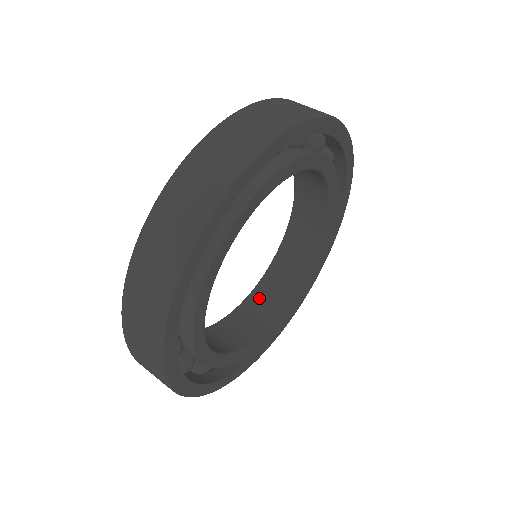
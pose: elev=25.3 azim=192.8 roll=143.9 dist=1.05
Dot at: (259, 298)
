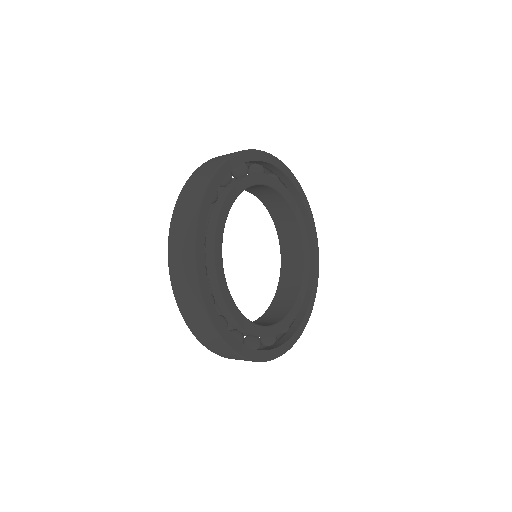
Dot at: (286, 277)
